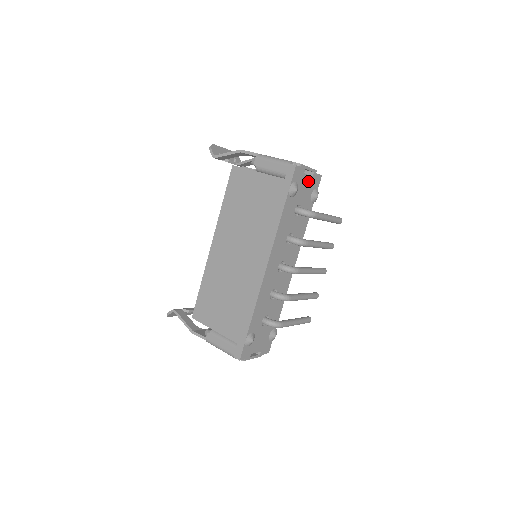
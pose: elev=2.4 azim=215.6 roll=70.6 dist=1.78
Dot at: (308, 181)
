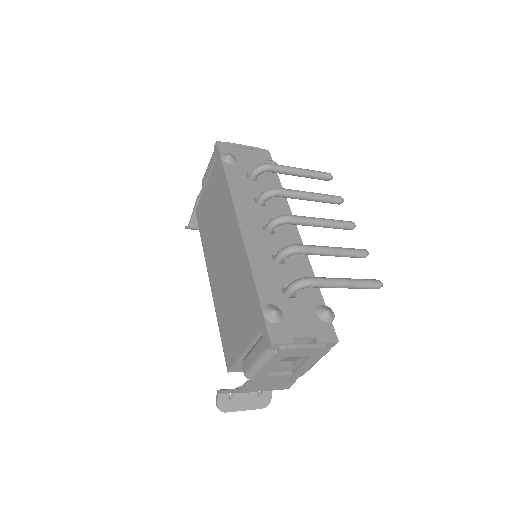
Dot at: (249, 154)
